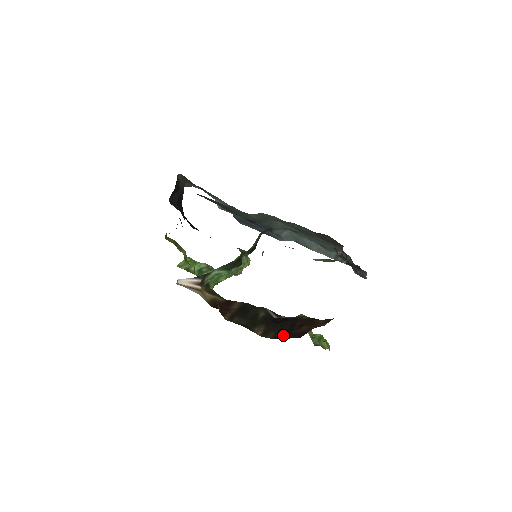
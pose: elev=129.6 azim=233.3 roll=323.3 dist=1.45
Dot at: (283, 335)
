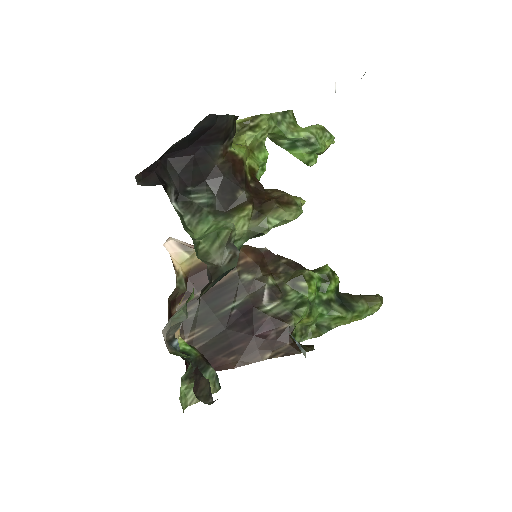
Dot at: occluded
